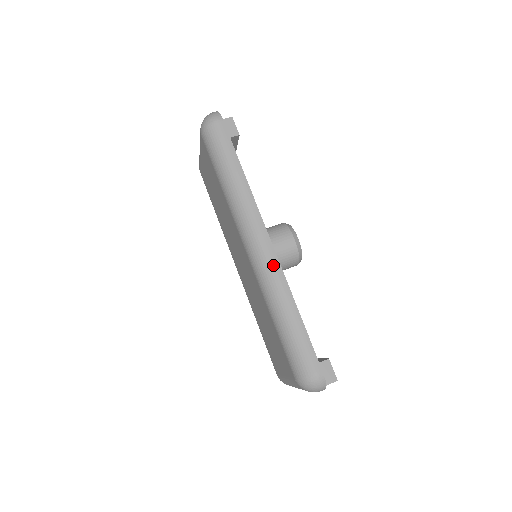
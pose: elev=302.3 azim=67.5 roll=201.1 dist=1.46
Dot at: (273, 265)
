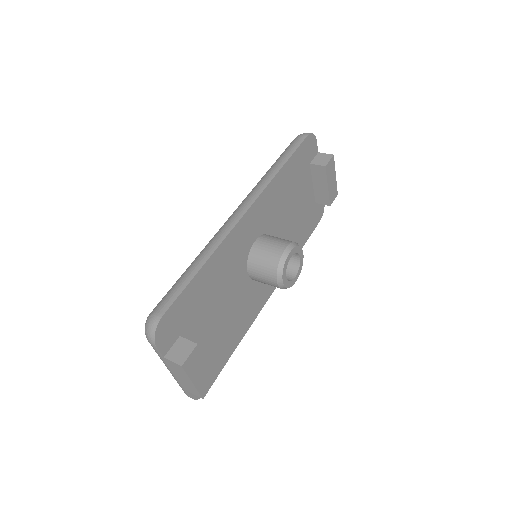
Dot at: (227, 227)
